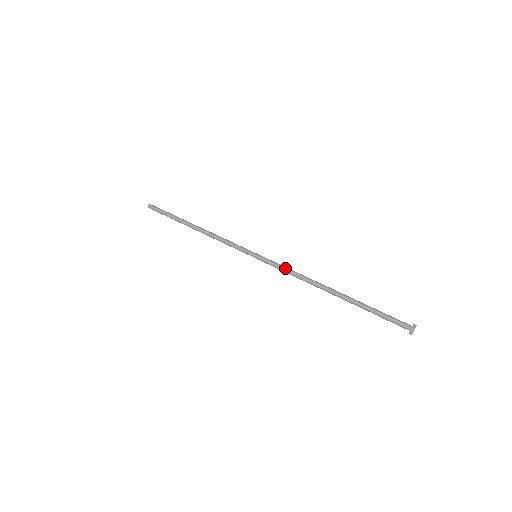
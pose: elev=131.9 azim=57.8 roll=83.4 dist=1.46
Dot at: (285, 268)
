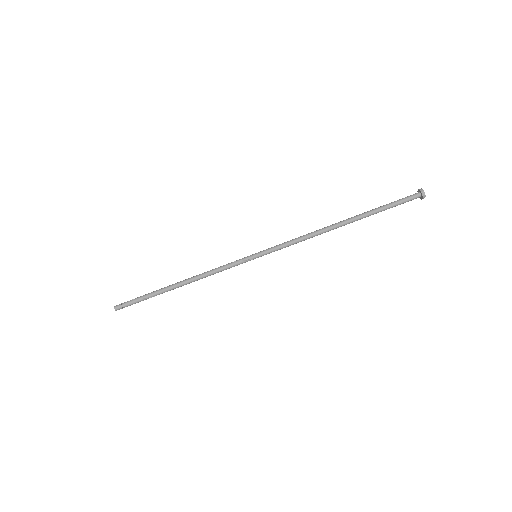
Dot at: (289, 242)
